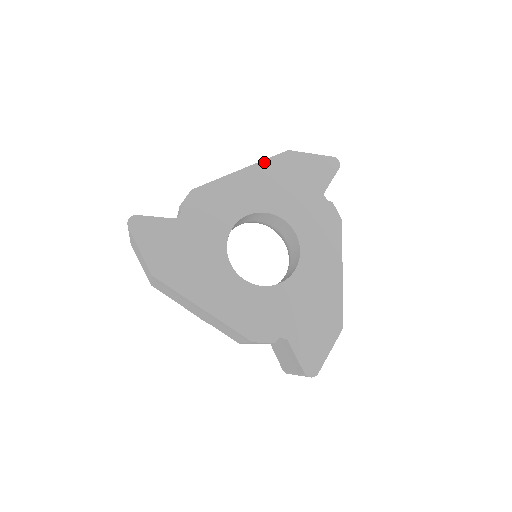
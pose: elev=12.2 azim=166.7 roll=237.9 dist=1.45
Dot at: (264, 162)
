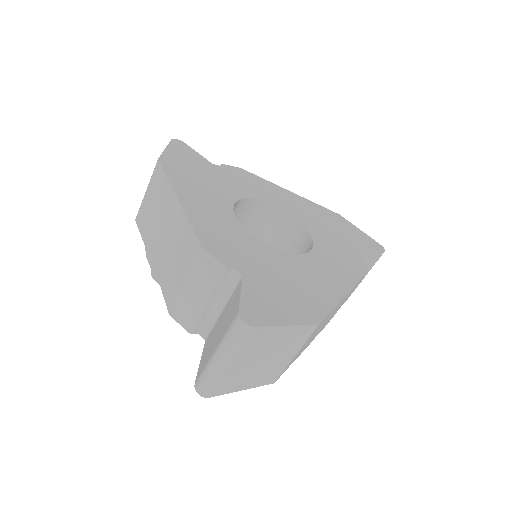
Dot at: (314, 203)
